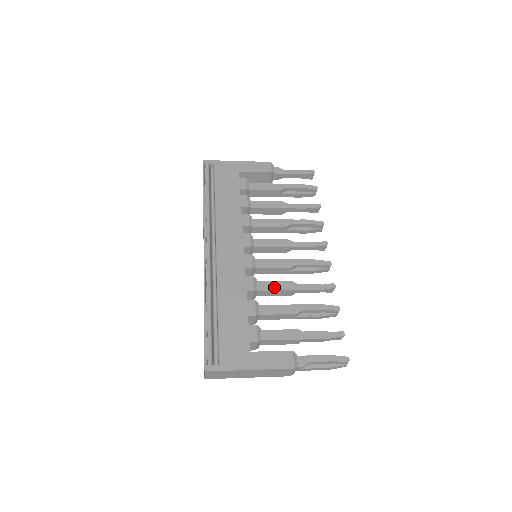
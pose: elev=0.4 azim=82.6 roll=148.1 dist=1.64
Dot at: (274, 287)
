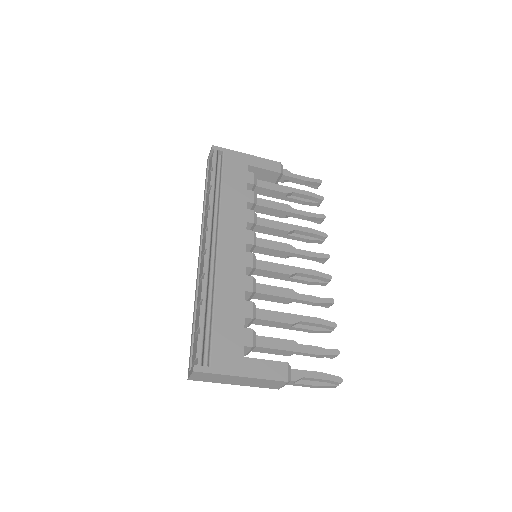
Dot at: (273, 292)
